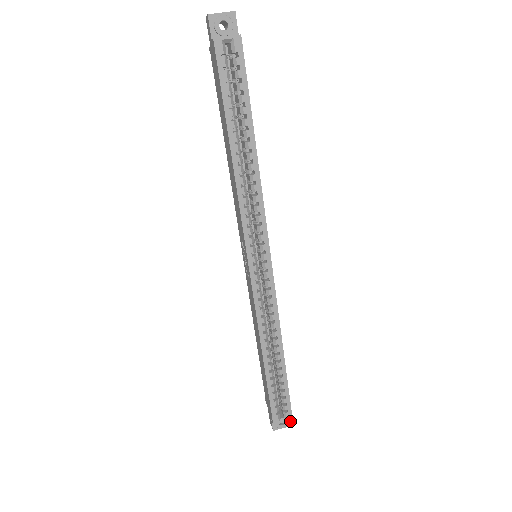
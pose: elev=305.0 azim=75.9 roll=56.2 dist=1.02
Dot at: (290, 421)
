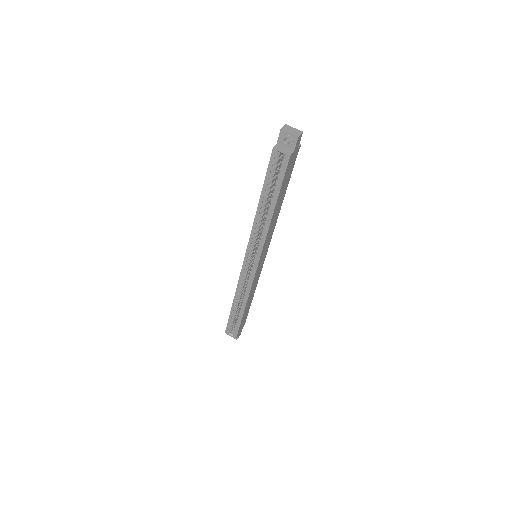
Dot at: (237, 337)
